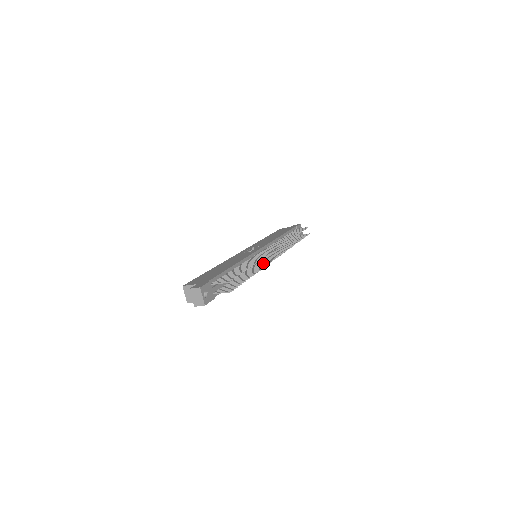
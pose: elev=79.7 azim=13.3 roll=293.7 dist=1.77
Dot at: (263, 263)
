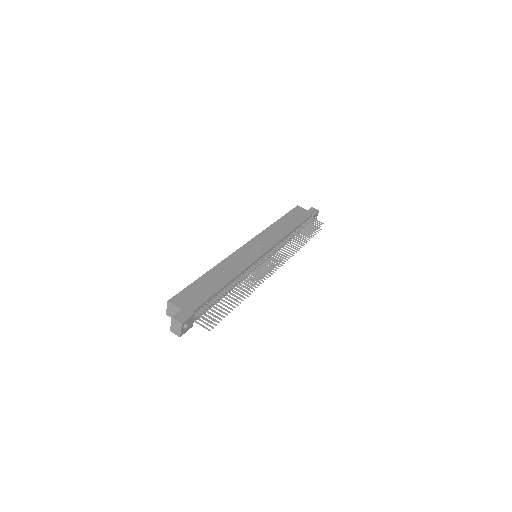
Dot at: (258, 278)
